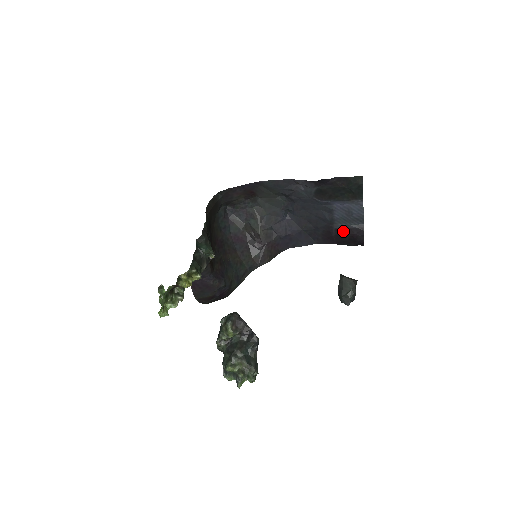
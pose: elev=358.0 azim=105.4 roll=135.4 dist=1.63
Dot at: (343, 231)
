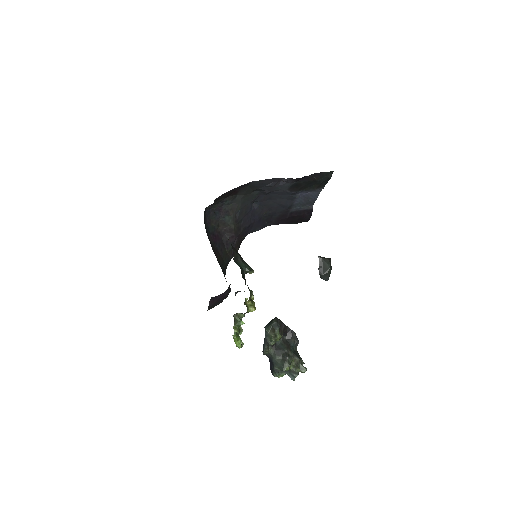
Dot at: (296, 213)
